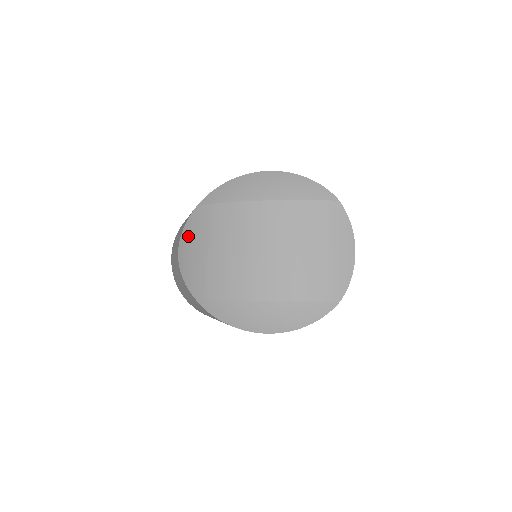
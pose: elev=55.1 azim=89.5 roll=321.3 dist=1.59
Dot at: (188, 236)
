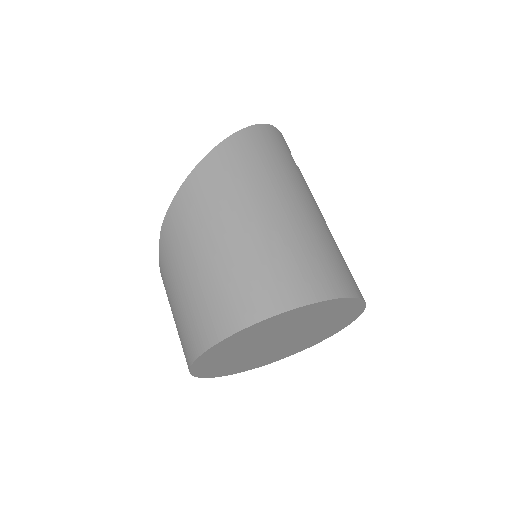
Dot at: occluded
